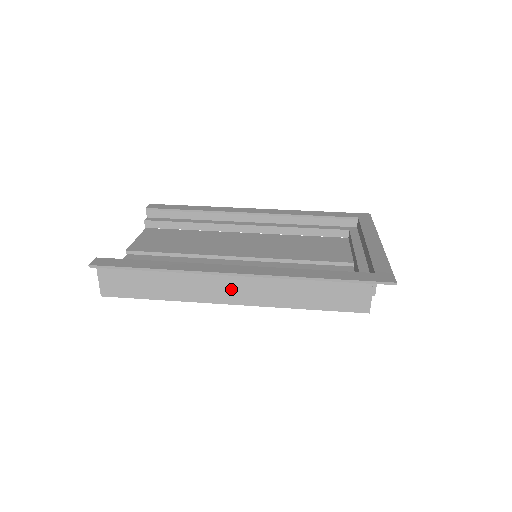
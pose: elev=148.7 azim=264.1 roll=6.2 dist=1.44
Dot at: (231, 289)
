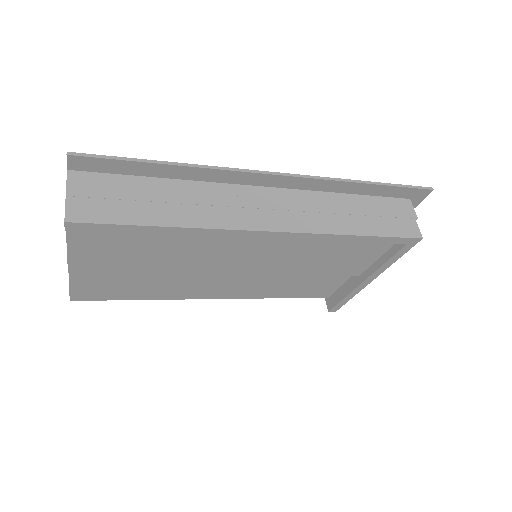
Dot at: (266, 211)
